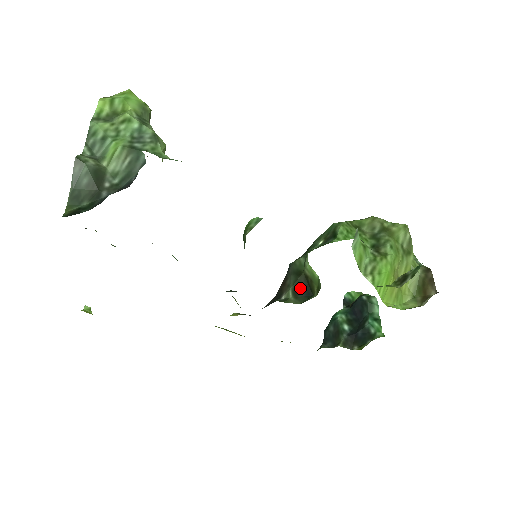
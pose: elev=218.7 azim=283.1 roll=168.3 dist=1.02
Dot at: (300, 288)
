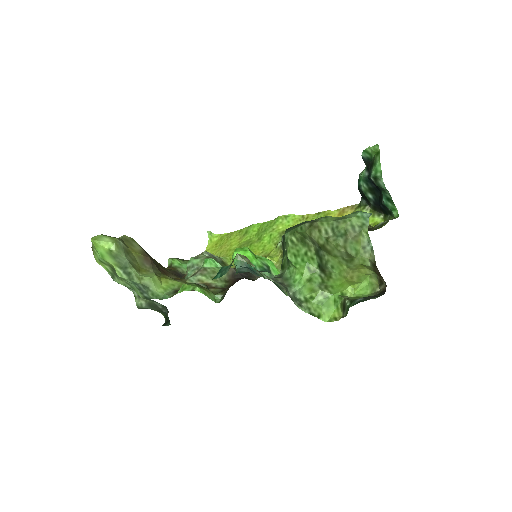
Dot at: occluded
